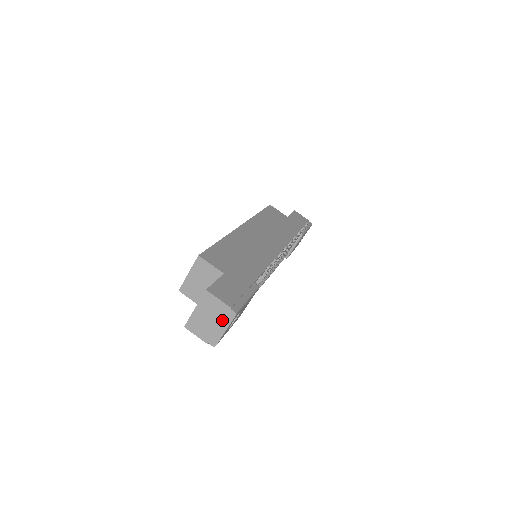
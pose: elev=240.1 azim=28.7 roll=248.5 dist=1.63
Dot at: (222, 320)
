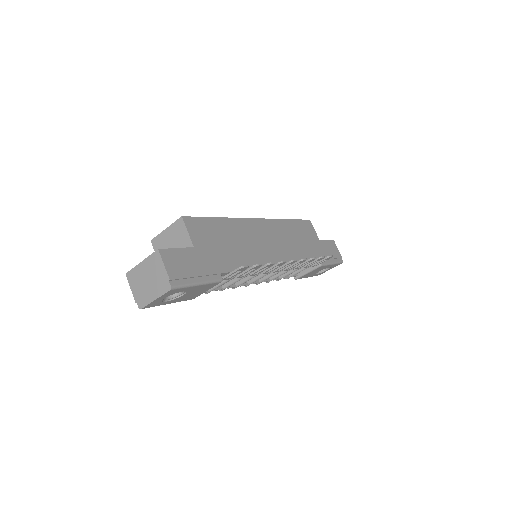
Dot at: (157, 287)
